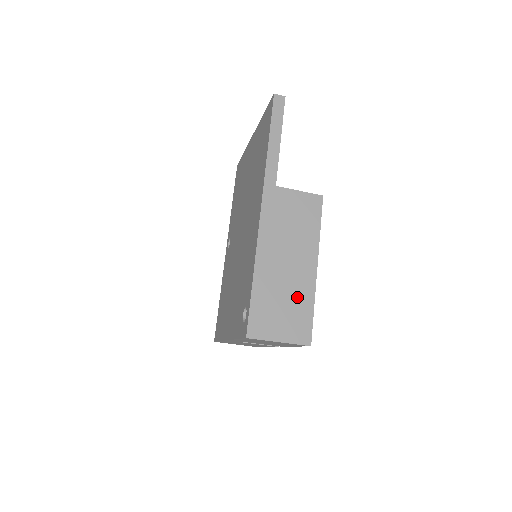
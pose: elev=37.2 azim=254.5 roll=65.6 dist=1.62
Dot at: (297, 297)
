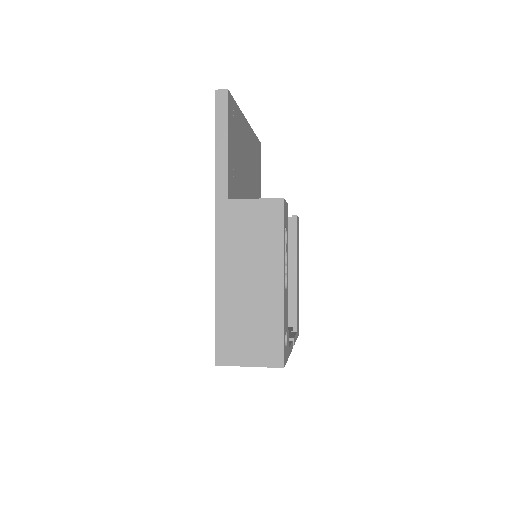
Dot at: (264, 318)
